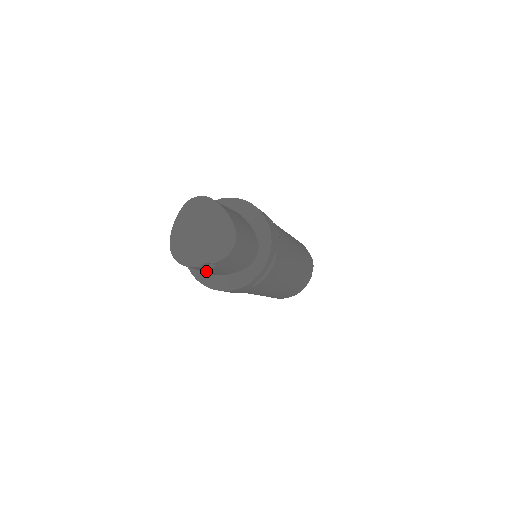
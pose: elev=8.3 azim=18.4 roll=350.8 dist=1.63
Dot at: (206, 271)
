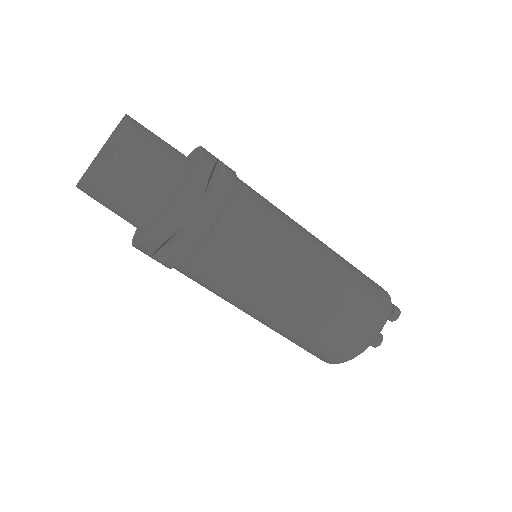
Dot at: (128, 192)
